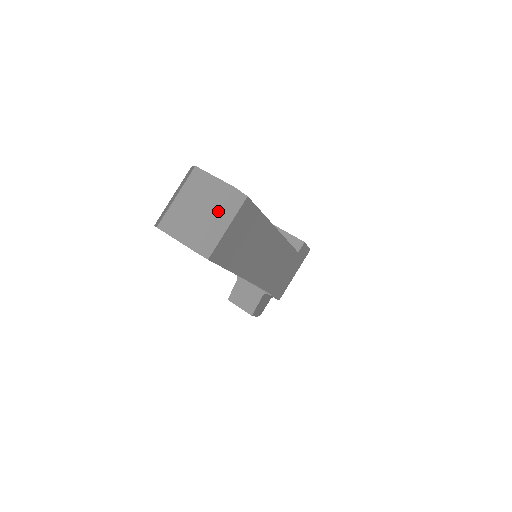
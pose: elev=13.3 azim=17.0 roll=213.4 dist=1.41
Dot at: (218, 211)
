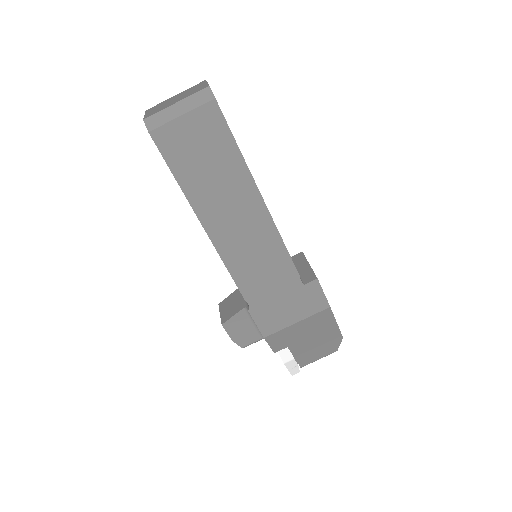
Dot at: (184, 98)
